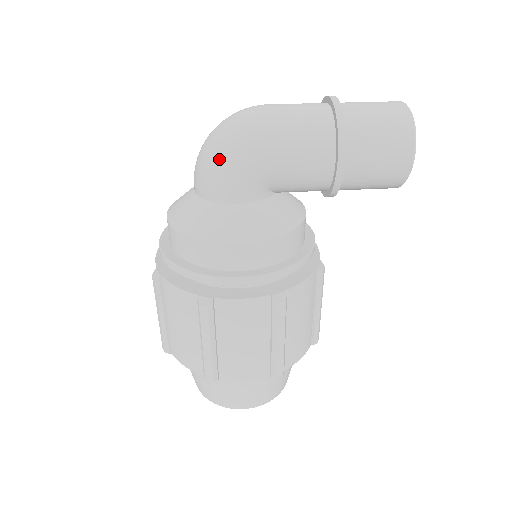
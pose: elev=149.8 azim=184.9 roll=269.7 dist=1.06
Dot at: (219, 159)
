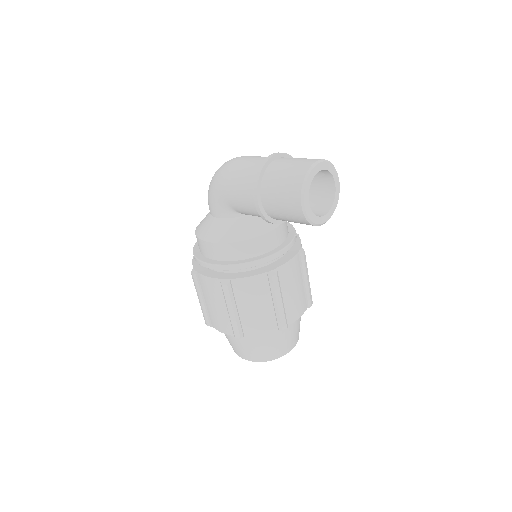
Dot at: (209, 189)
